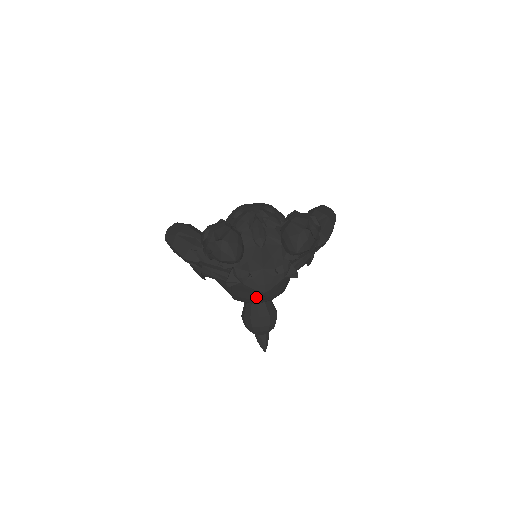
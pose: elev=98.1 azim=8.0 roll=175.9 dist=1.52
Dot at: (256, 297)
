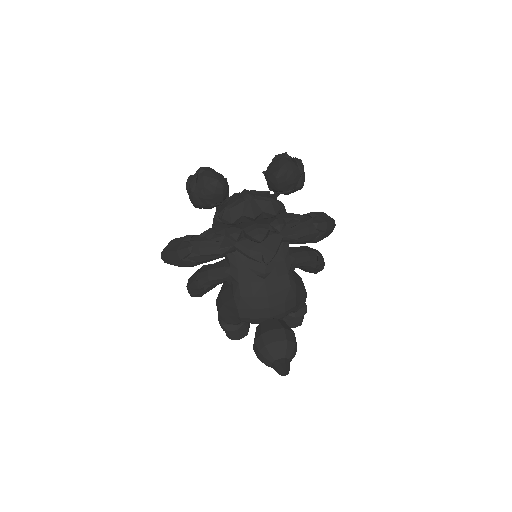
Dot at: (261, 291)
